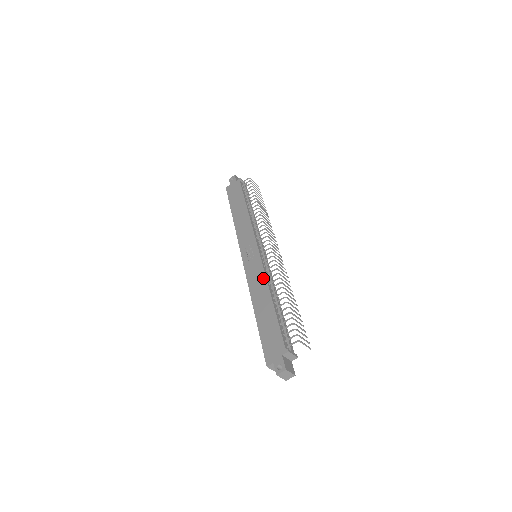
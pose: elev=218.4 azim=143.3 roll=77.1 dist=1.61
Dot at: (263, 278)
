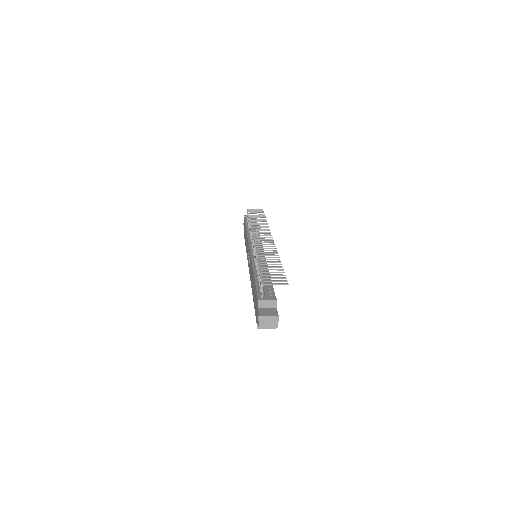
Dot at: (251, 265)
